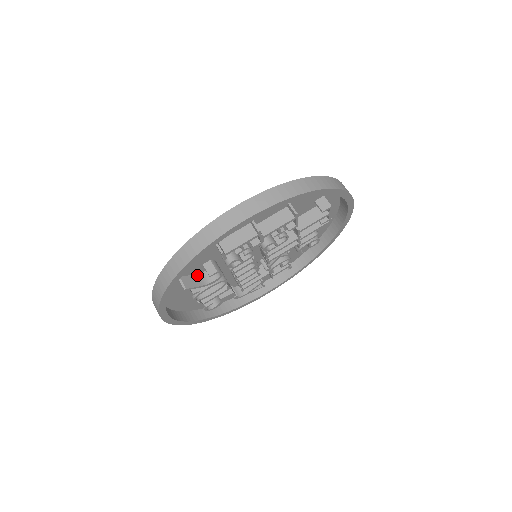
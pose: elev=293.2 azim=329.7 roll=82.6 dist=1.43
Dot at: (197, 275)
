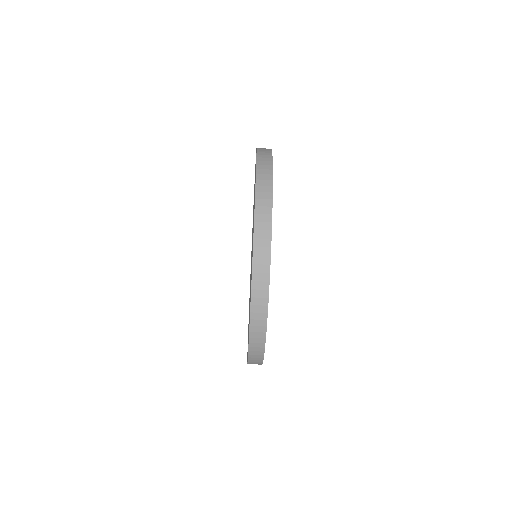
Dot at: occluded
